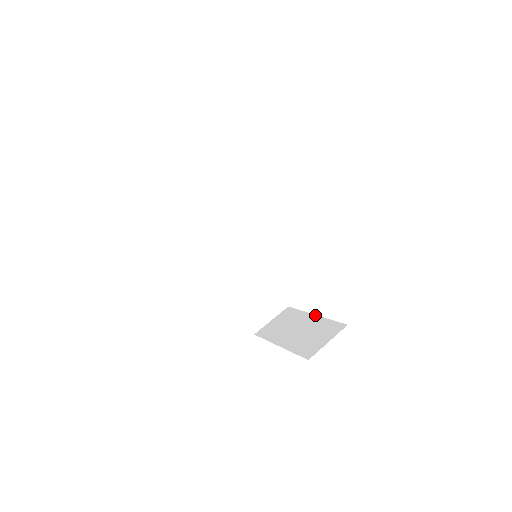
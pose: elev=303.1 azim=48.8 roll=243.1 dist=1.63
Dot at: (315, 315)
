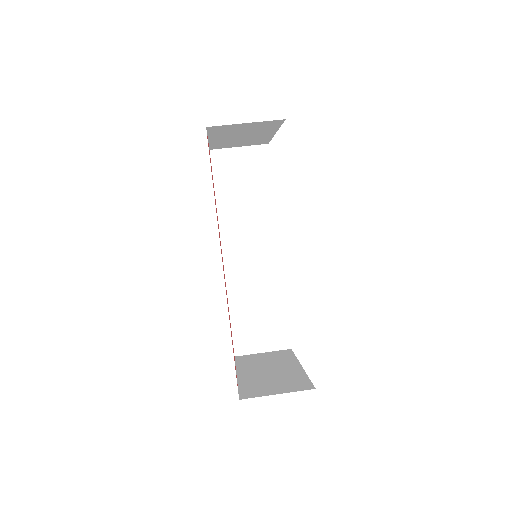
Dot at: (301, 366)
